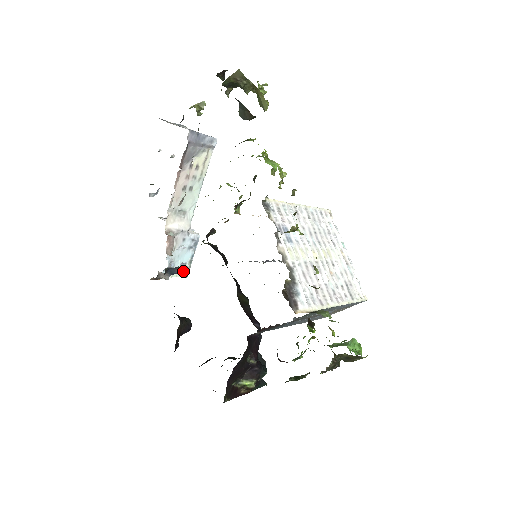
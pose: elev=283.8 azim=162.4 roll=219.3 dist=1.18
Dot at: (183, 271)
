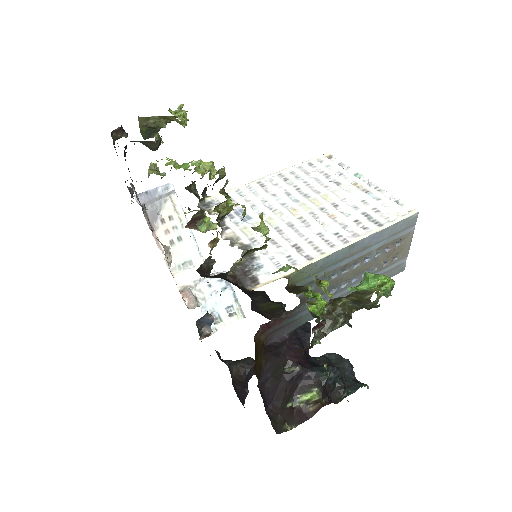
Dot at: (235, 314)
